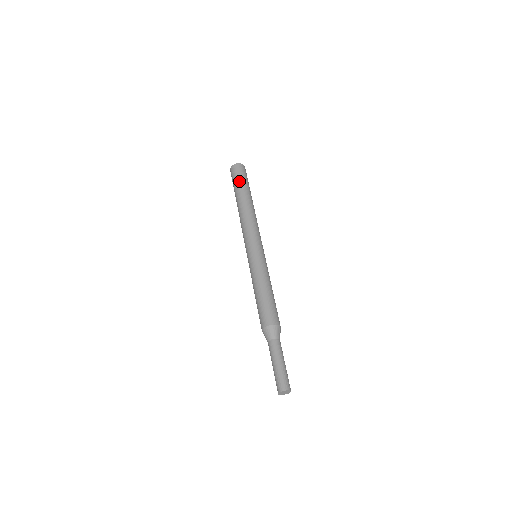
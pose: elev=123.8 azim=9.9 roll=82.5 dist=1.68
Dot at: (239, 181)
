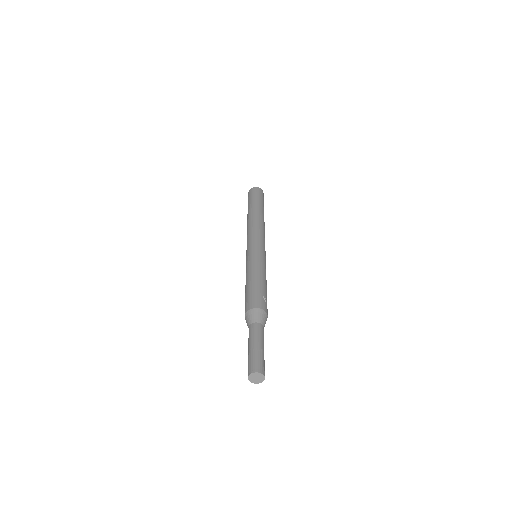
Dot at: (248, 202)
